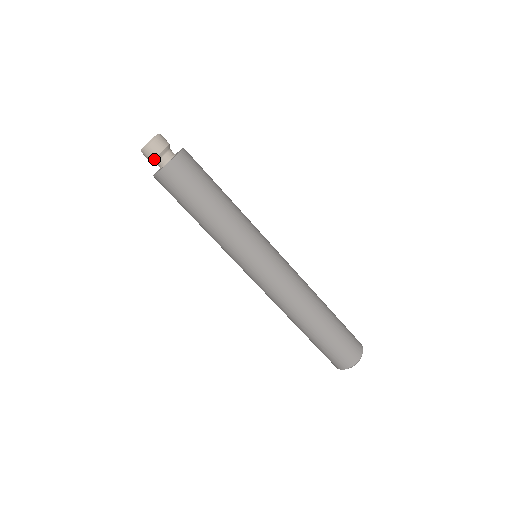
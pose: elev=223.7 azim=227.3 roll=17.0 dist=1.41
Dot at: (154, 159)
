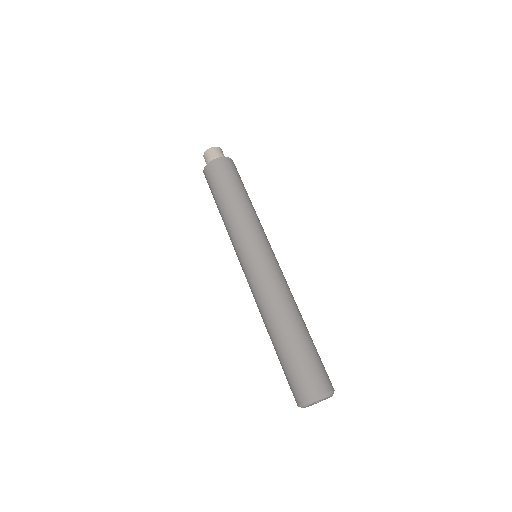
Dot at: (209, 159)
